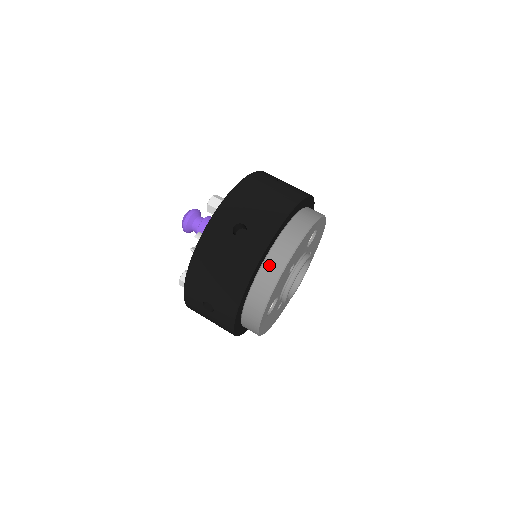
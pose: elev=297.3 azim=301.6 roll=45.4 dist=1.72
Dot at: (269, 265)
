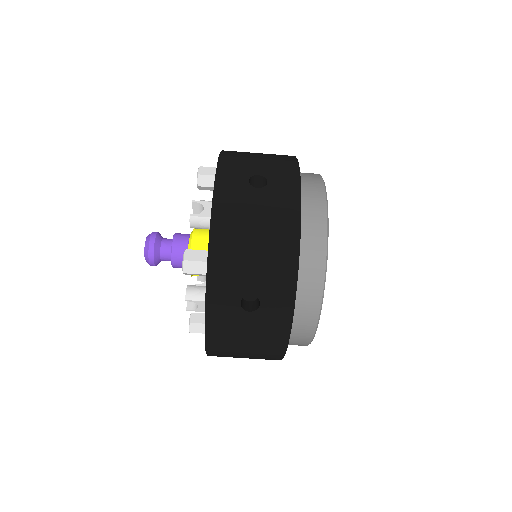
Dot at: (301, 314)
